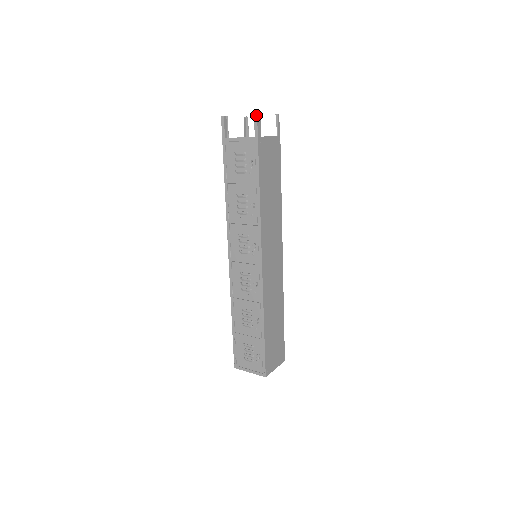
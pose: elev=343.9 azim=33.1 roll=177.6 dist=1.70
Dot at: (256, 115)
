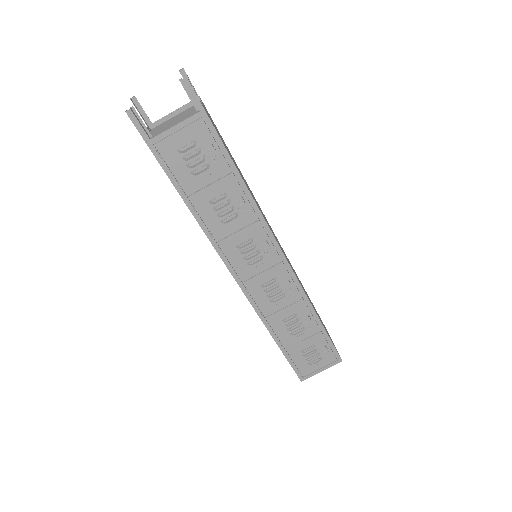
Dot at: (186, 80)
